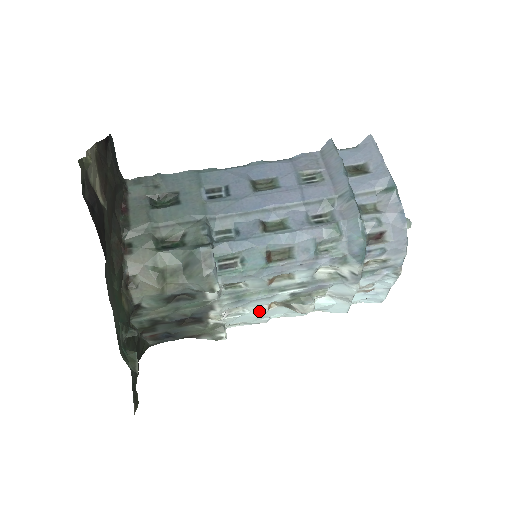
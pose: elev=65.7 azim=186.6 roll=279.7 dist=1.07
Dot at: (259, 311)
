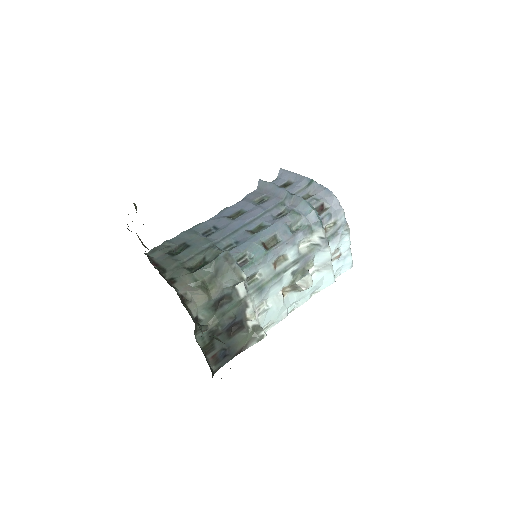
Dot at: (278, 301)
